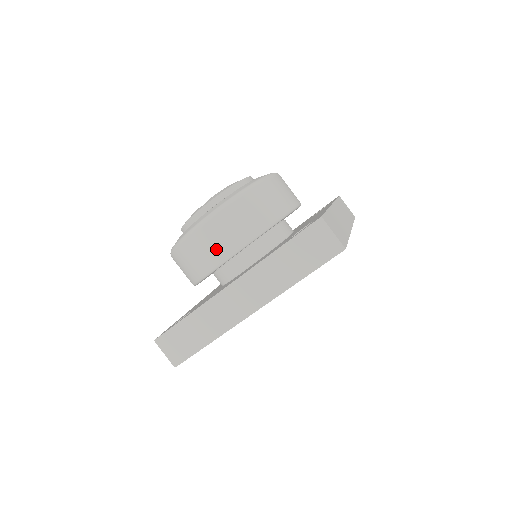
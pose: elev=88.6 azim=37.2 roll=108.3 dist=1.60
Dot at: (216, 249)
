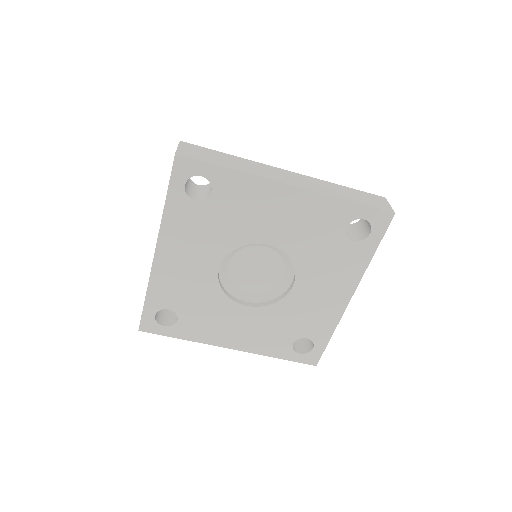
Dot at: occluded
